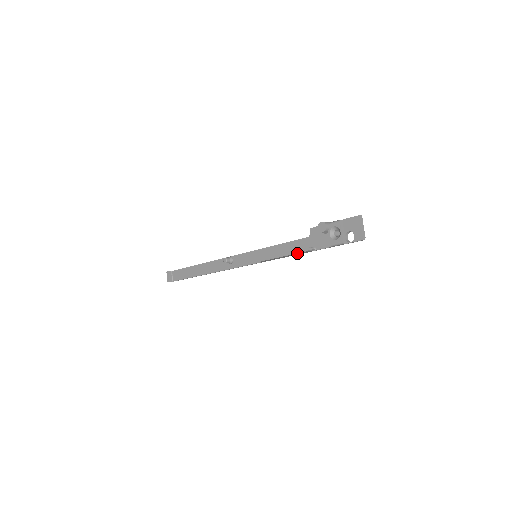
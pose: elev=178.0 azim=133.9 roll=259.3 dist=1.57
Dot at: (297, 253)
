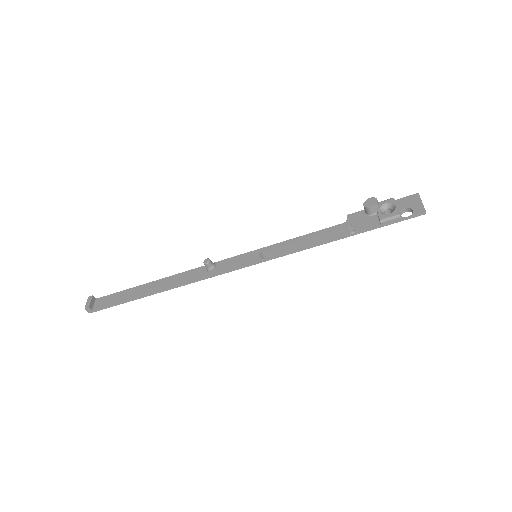
Dot at: (330, 232)
